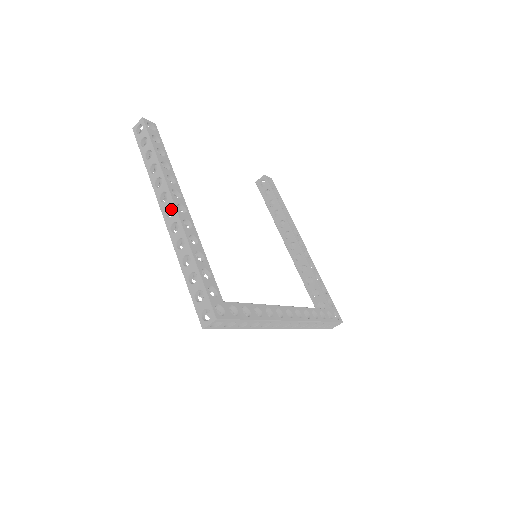
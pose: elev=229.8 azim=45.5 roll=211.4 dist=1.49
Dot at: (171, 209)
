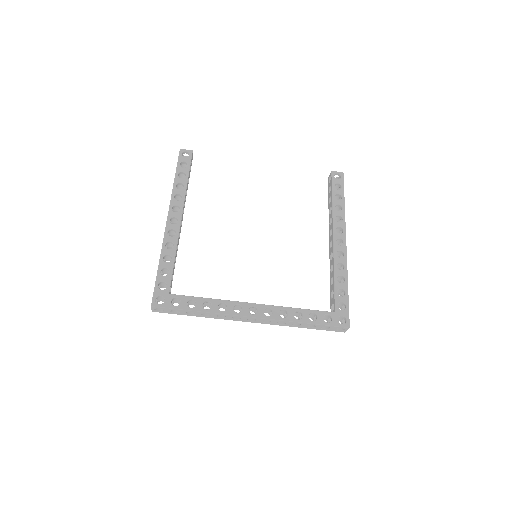
Dot at: (176, 220)
